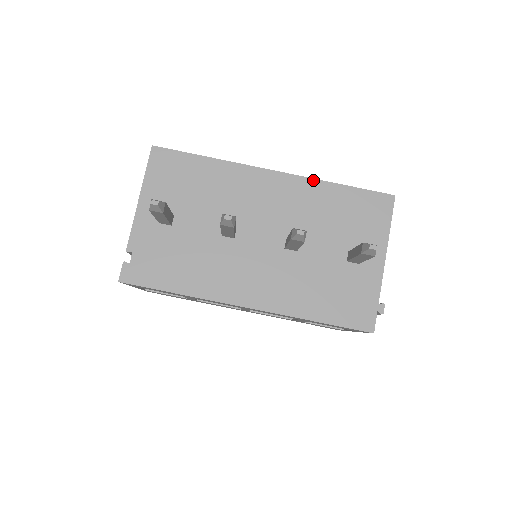
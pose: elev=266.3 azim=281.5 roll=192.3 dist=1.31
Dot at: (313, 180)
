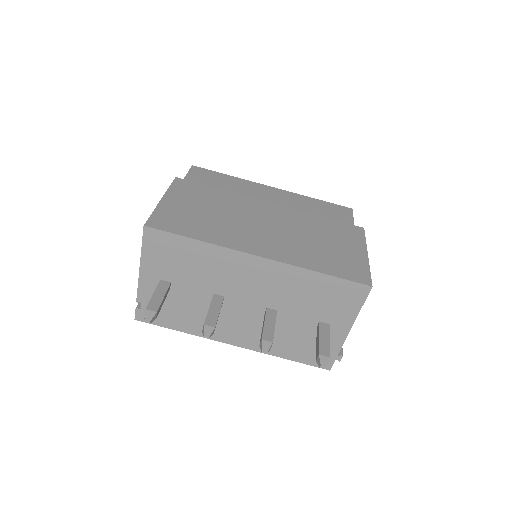
Dot at: (295, 267)
